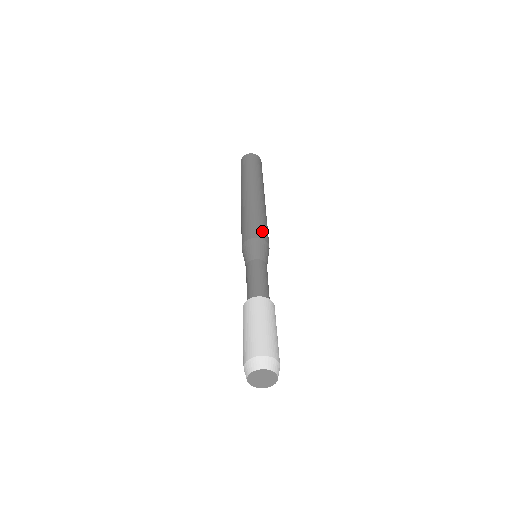
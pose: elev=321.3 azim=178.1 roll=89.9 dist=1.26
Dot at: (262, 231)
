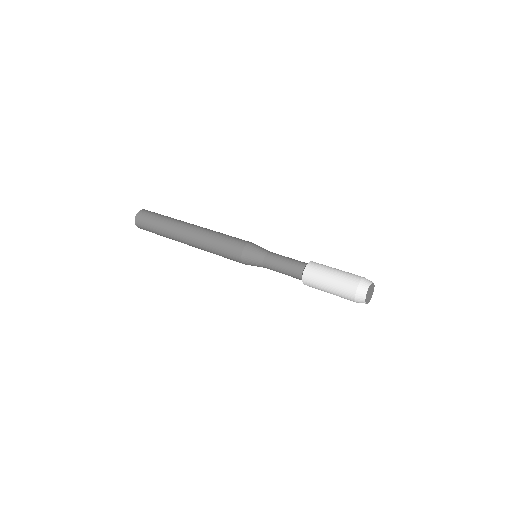
Dot at: (237, 242)
